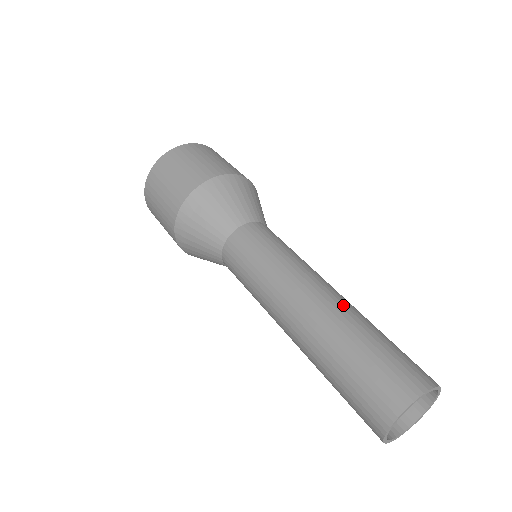
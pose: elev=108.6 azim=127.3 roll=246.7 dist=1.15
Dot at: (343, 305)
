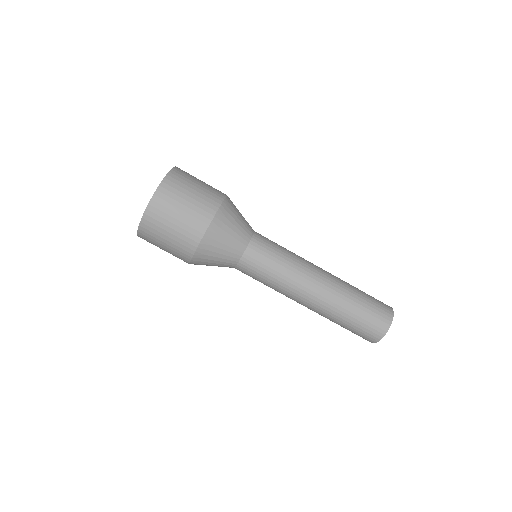
Dot at: (334, 292)
